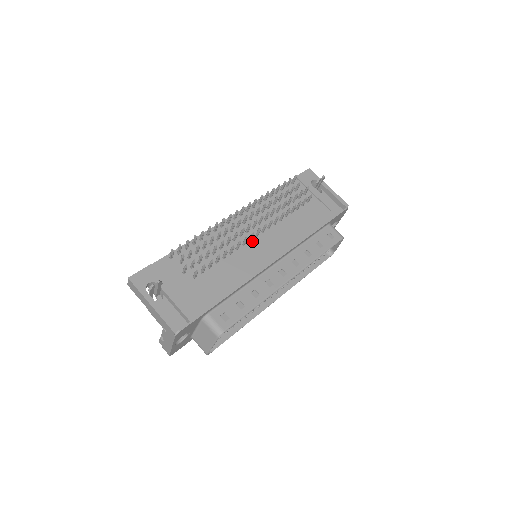
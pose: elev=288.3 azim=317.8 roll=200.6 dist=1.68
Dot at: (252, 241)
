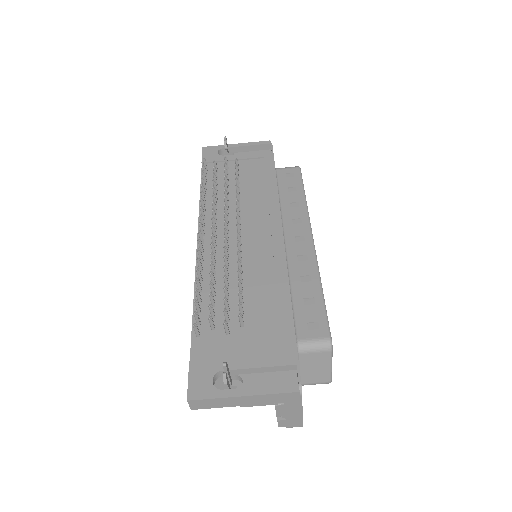
Dot at: (242, 243)
